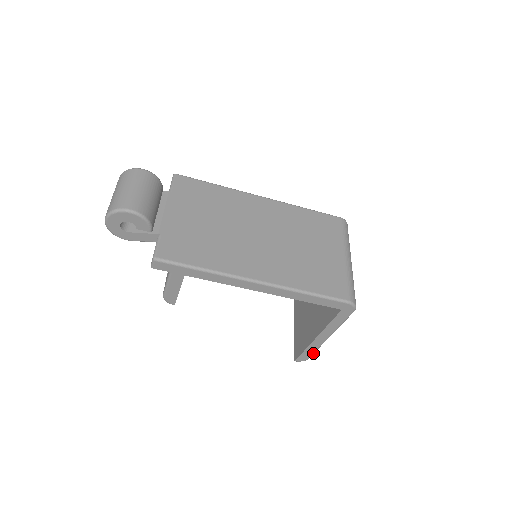
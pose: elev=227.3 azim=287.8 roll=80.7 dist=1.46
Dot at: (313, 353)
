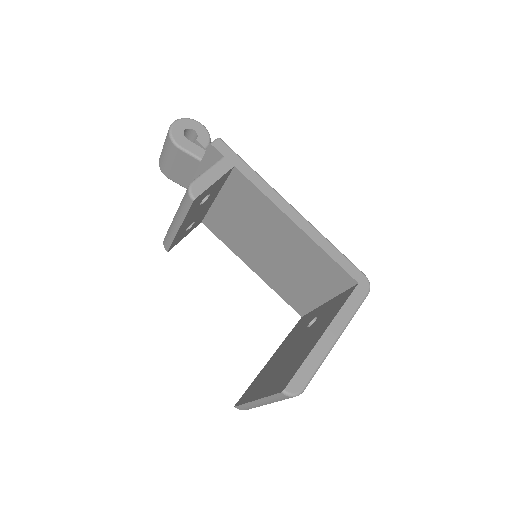
Dot at: (313, 374)
